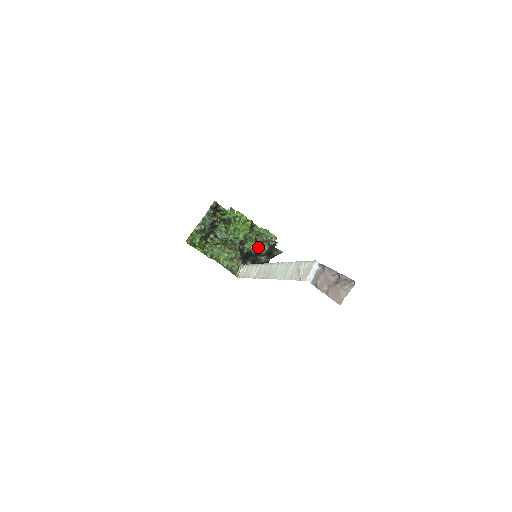
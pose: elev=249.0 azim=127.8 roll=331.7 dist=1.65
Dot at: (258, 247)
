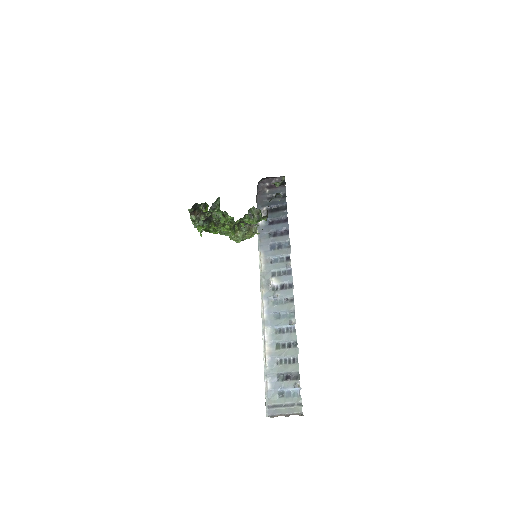
Dot at: (256, 223)
